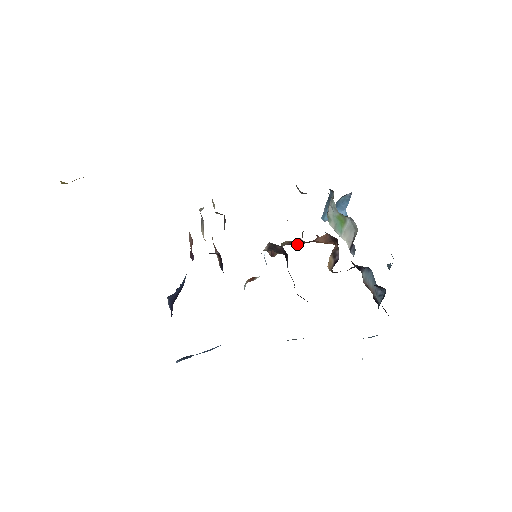
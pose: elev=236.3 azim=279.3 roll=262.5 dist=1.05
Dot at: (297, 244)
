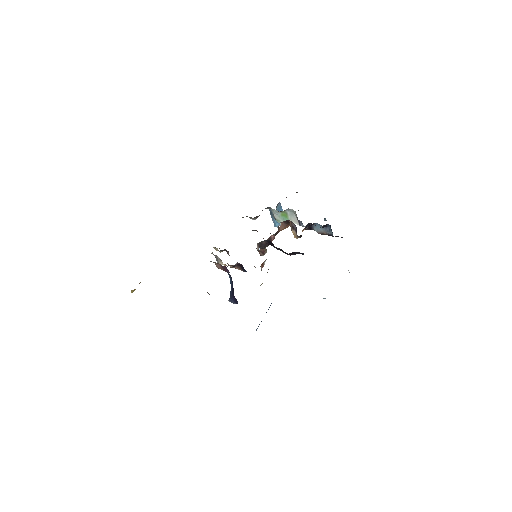
Dot at: (272, 240)
